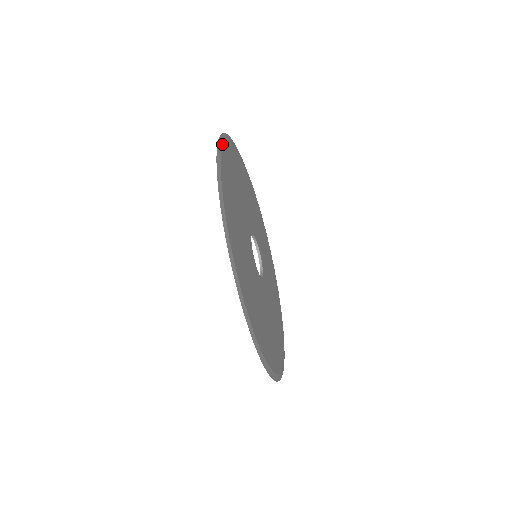
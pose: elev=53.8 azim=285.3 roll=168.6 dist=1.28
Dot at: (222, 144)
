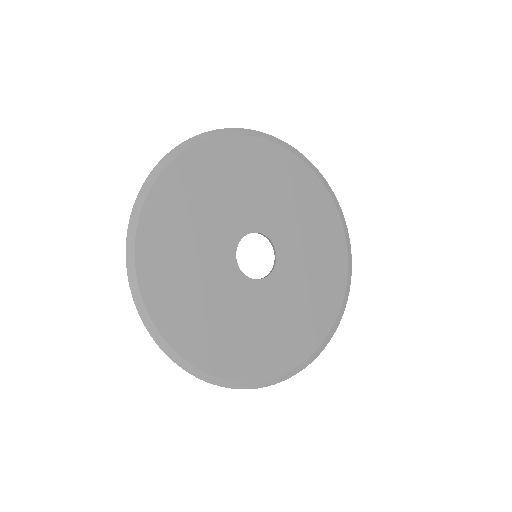
Dot at: (148, 315)
